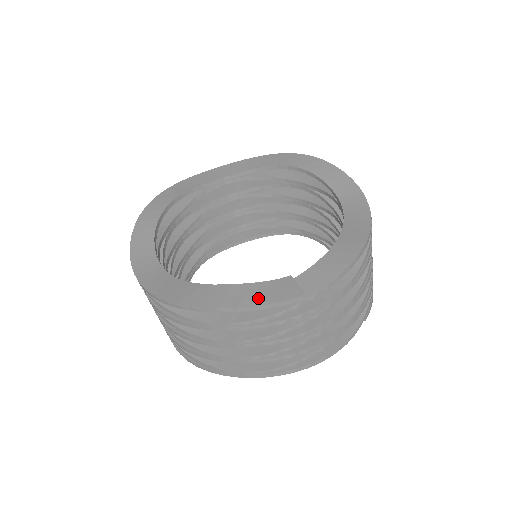
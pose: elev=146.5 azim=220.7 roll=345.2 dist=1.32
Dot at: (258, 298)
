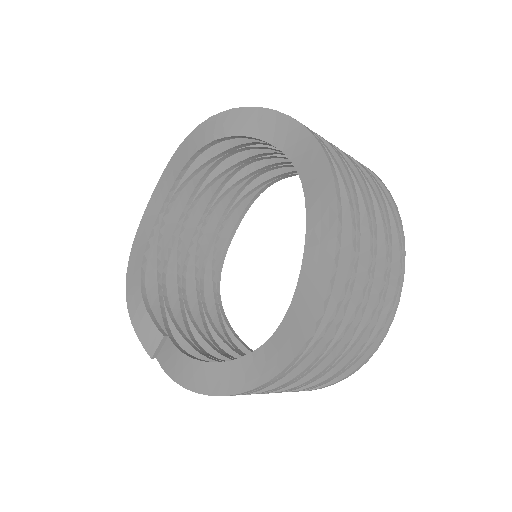
Dot at: (137, 322)
